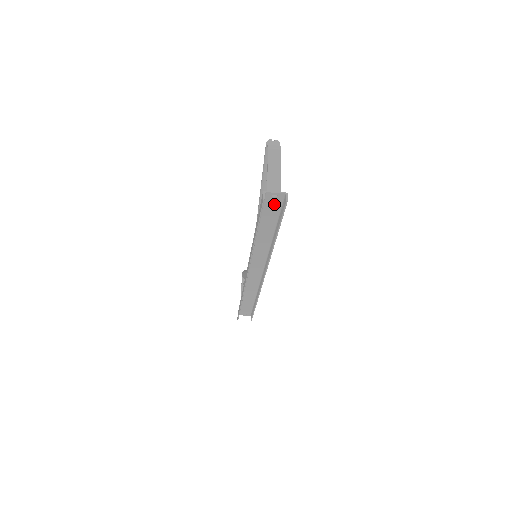
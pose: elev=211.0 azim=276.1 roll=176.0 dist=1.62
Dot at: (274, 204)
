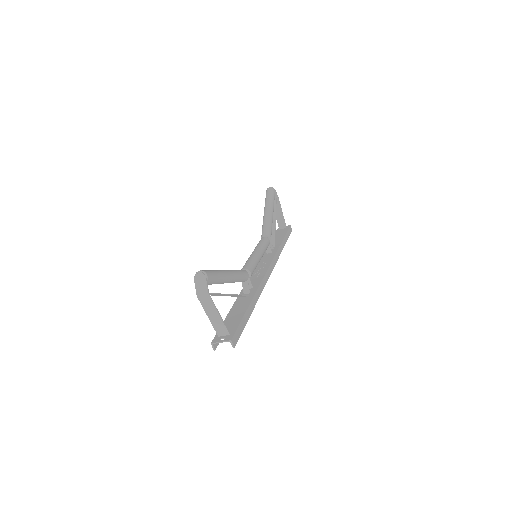
Dot at: occluded
